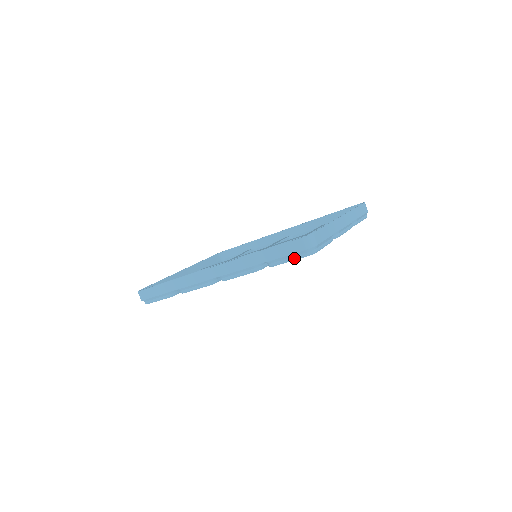
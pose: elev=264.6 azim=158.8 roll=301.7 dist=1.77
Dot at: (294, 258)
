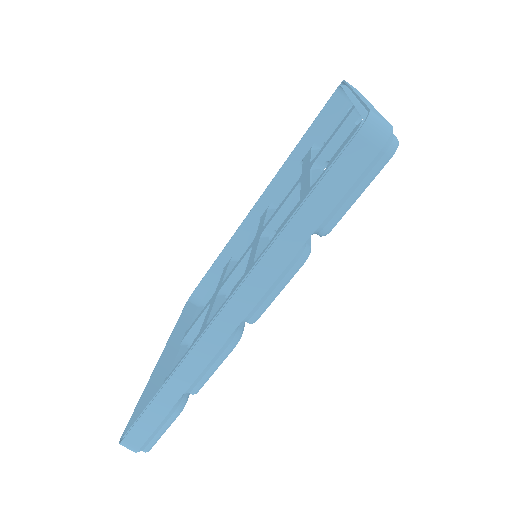
Dot at: (365, 183)
